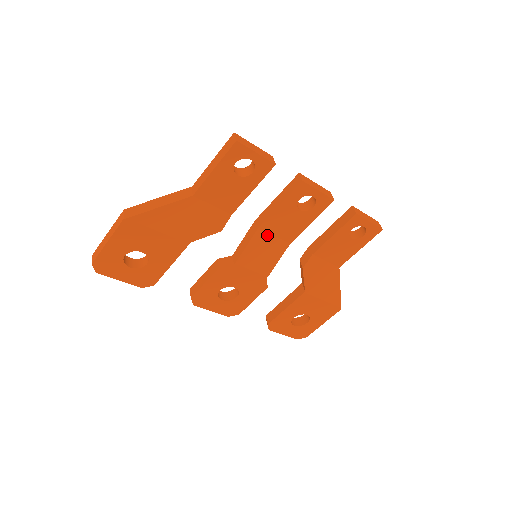
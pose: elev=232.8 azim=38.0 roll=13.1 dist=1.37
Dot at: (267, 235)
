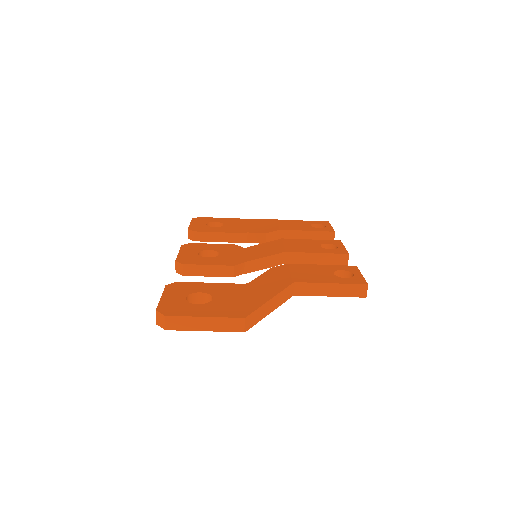
Dot at: occluded
